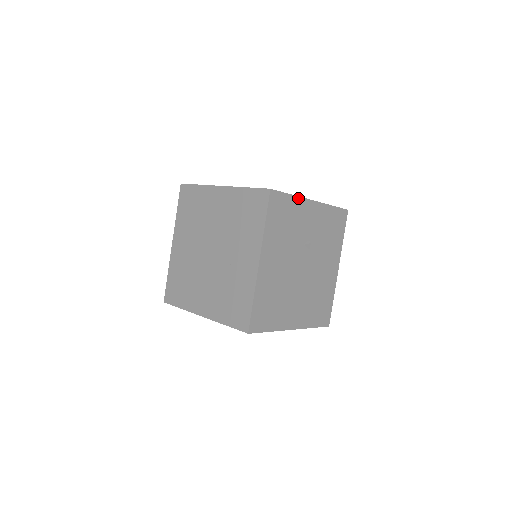
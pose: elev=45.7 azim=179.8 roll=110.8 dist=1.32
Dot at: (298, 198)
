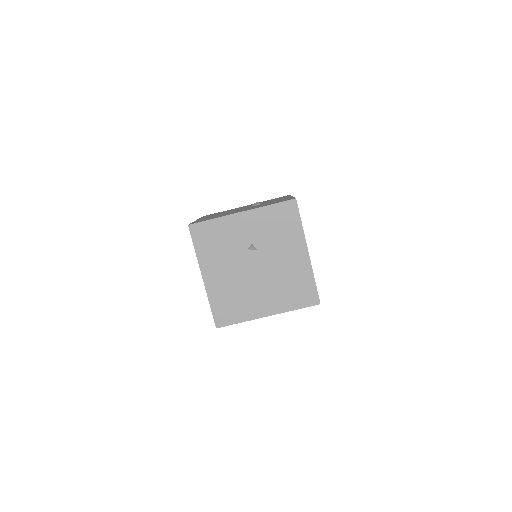
Dot at: (222, 218)
